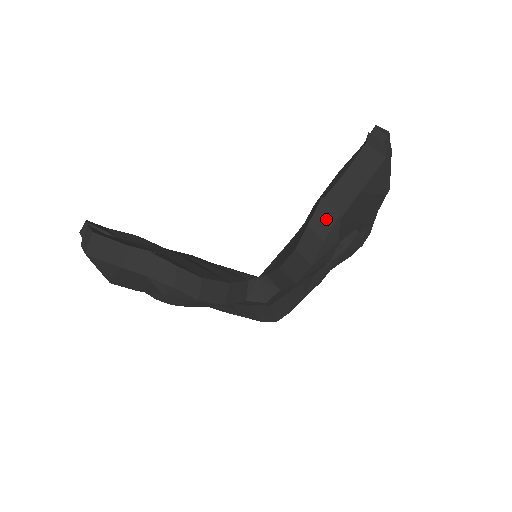
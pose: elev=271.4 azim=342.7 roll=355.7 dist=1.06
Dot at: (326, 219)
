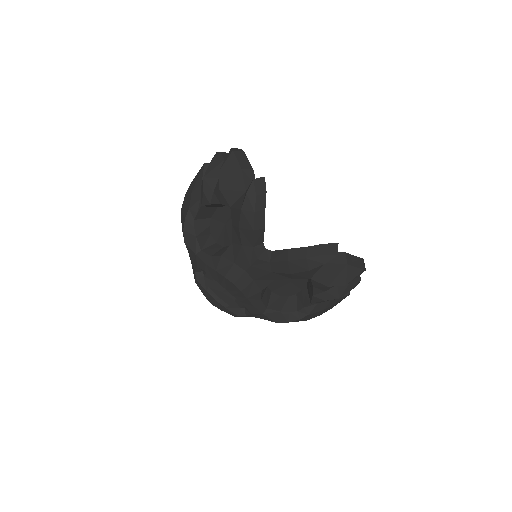
Dot at: (332, 250)
